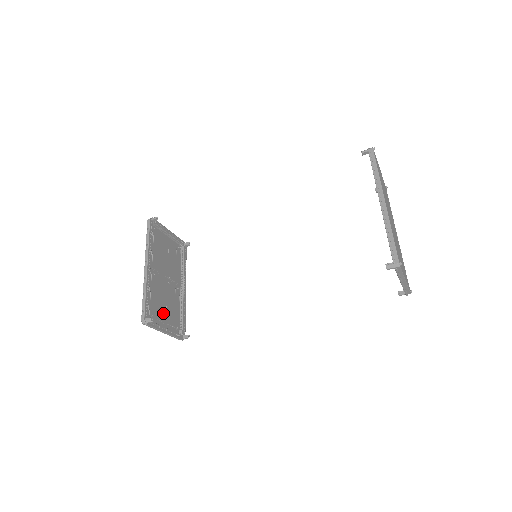
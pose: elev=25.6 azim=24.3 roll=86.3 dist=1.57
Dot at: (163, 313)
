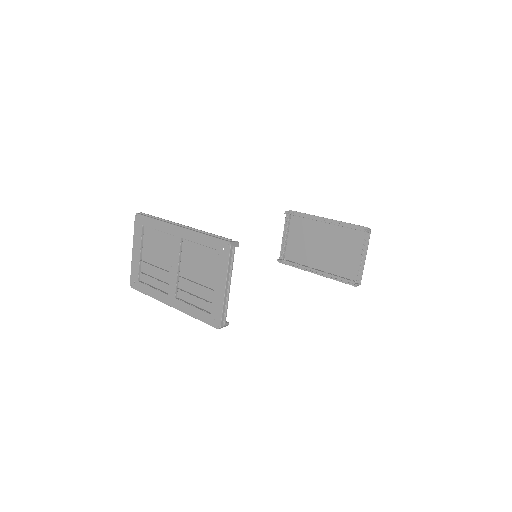
Dot at: (210, 276)
